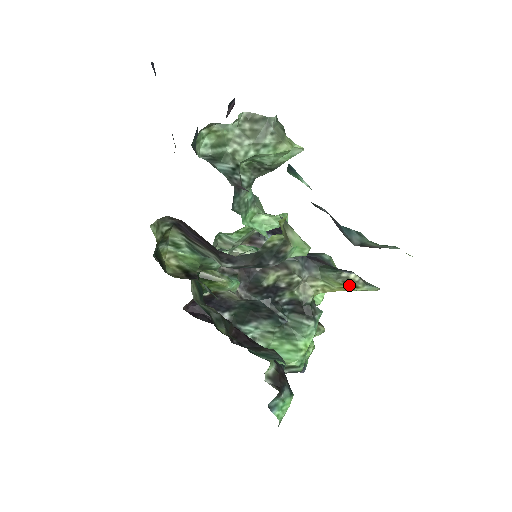
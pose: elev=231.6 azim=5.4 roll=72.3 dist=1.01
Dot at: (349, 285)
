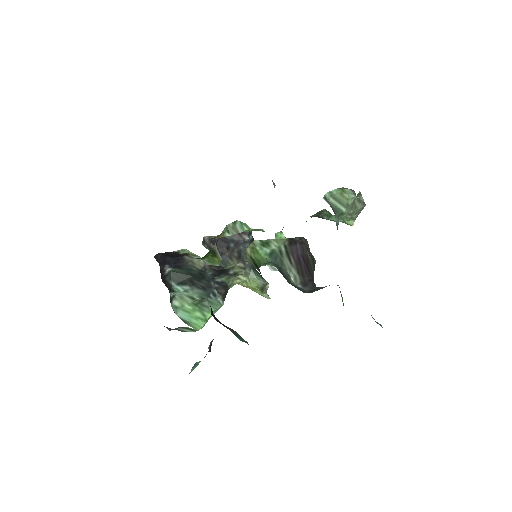
Dot at: (261, 290)
